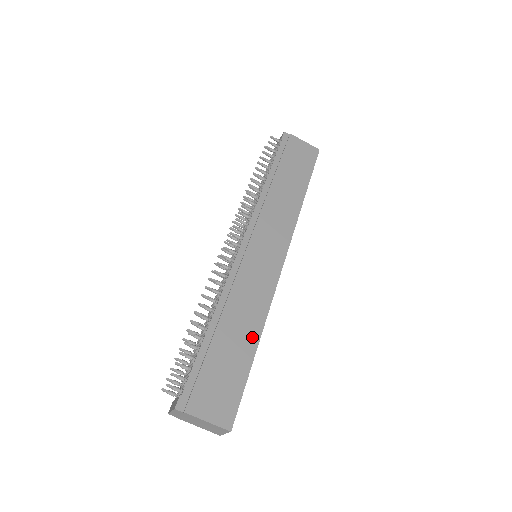
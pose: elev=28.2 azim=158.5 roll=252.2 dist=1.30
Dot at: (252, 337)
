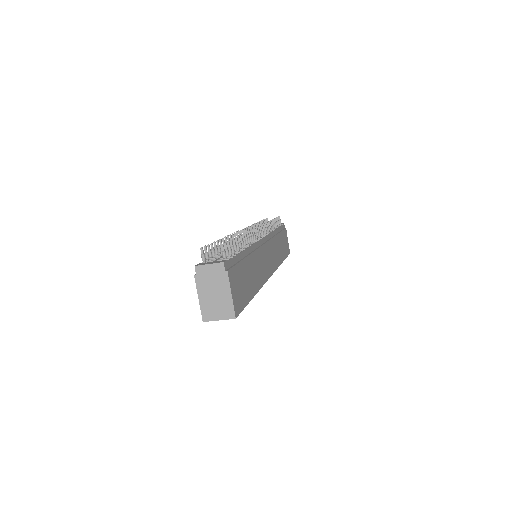
Dot at: (255, 287)
